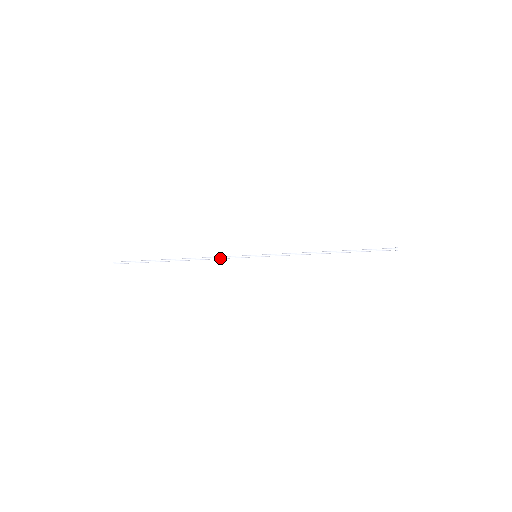
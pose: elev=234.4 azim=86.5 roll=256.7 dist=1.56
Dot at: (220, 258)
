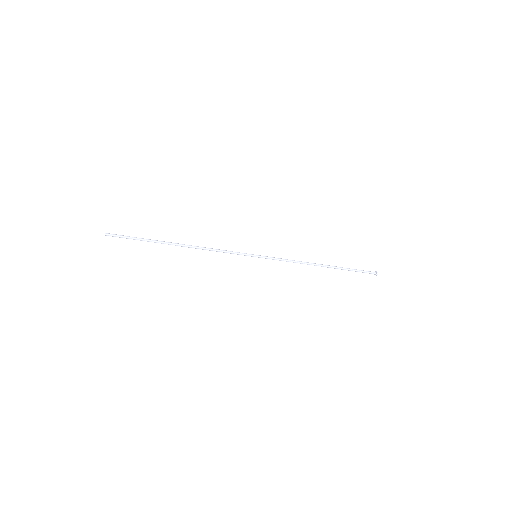
Dot at: (221, 251)
